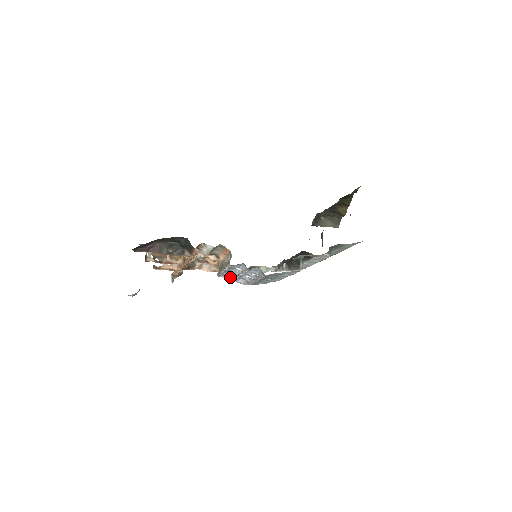
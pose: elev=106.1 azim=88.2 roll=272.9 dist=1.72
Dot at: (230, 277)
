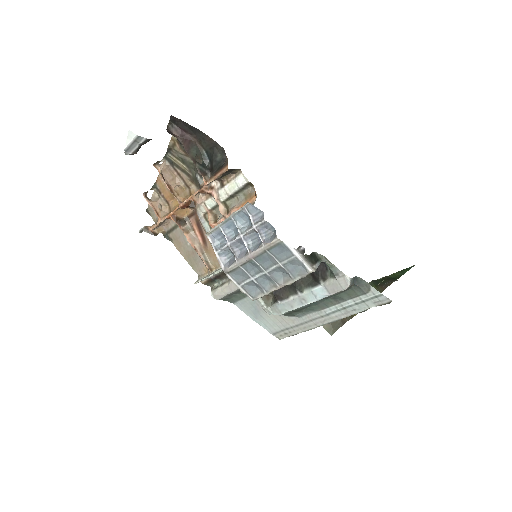
Dot at: (218, 245)
